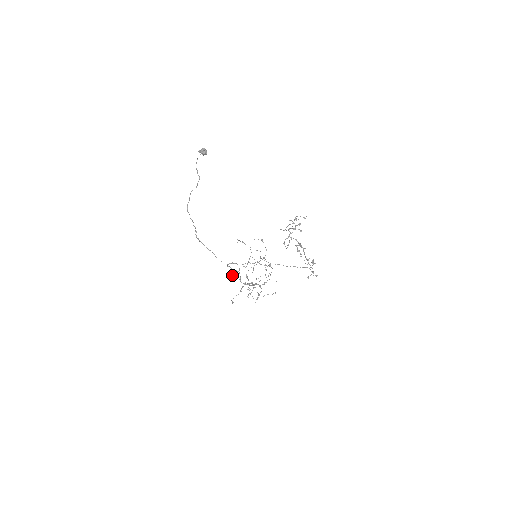
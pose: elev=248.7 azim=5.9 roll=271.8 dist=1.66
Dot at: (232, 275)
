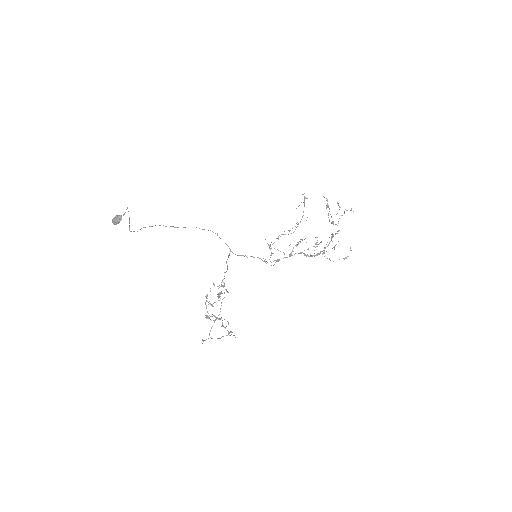
Dot at: occluded
